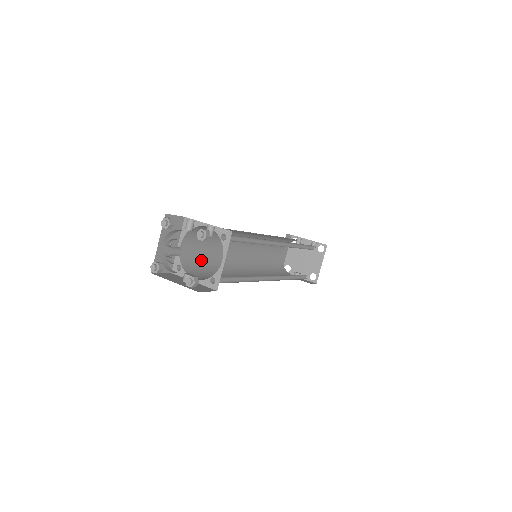
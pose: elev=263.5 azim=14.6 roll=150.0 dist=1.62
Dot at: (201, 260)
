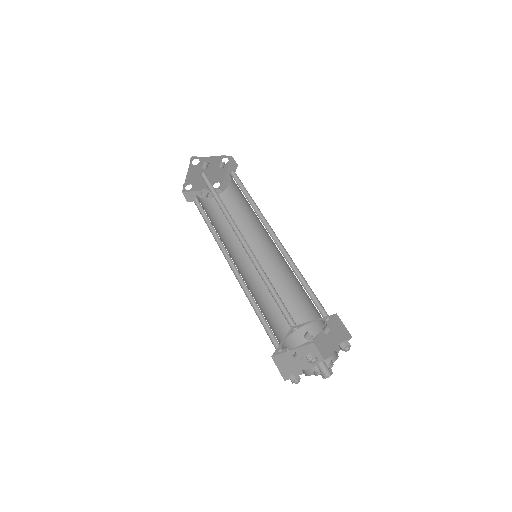
Dot at: occluded
